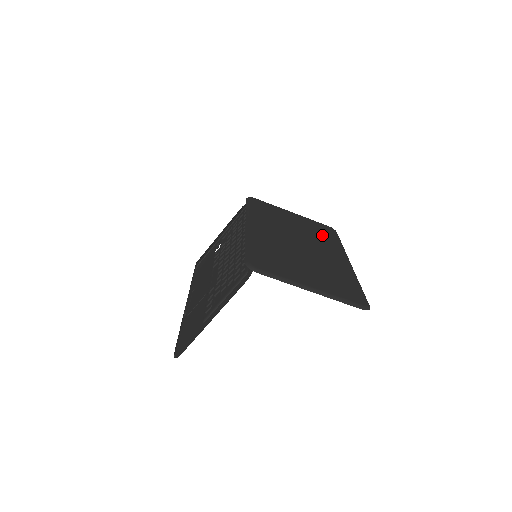
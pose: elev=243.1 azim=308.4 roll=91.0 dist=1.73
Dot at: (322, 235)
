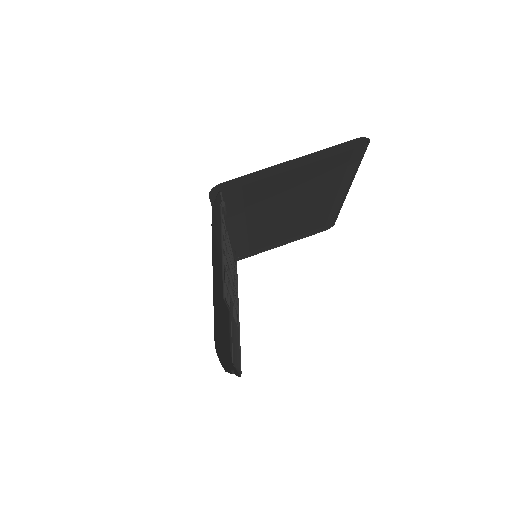
Dot at: (313, 219)
